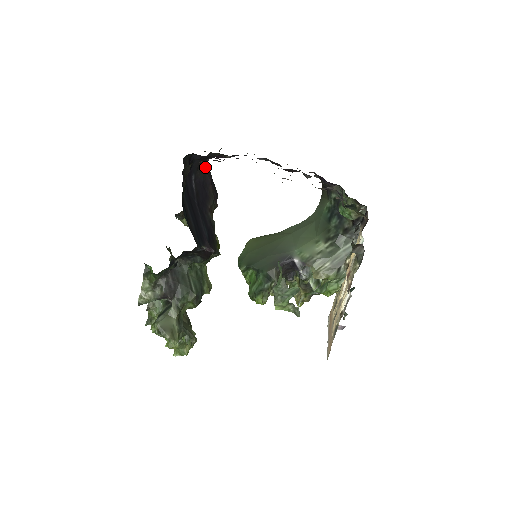
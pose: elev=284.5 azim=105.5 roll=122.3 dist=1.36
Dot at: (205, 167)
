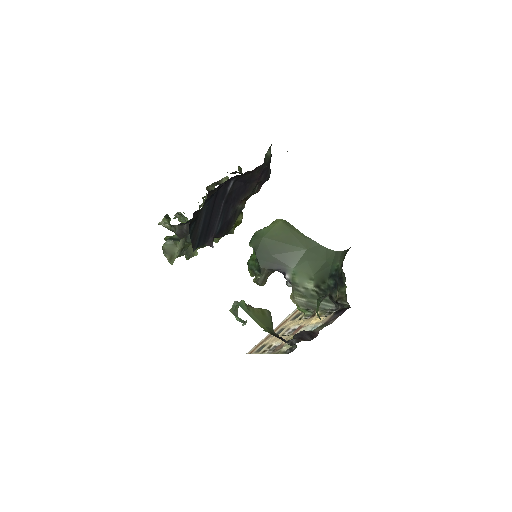
Dot at: (256, 169)
